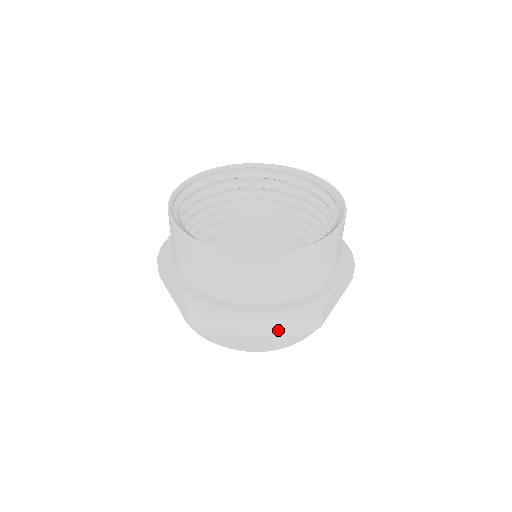
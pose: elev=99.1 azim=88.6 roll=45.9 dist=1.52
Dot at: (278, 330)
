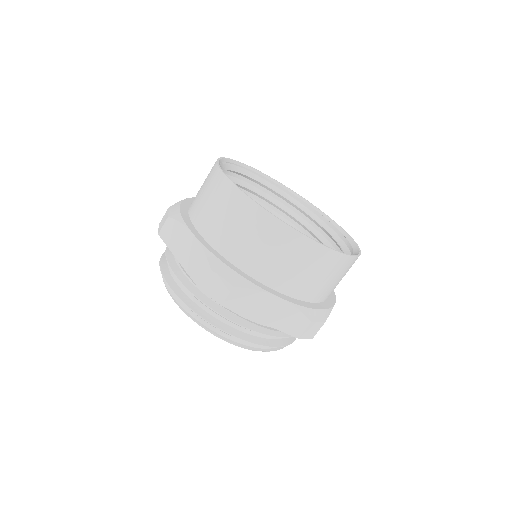
Dot at: (193, 268)
